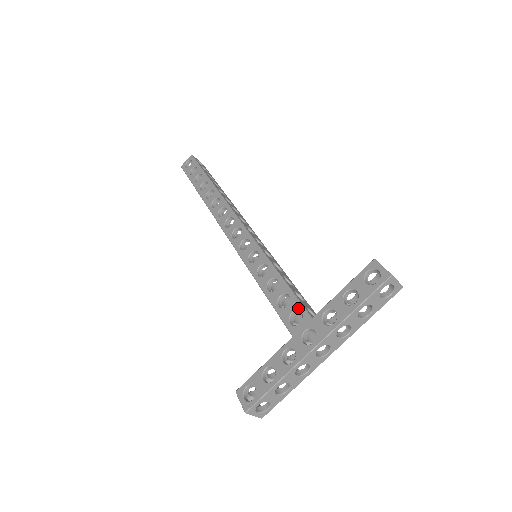
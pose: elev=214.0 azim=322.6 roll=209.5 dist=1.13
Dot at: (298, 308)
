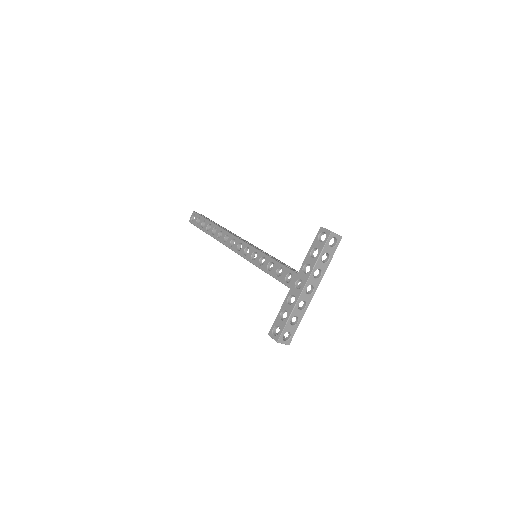
Dot at: (288, 272)
